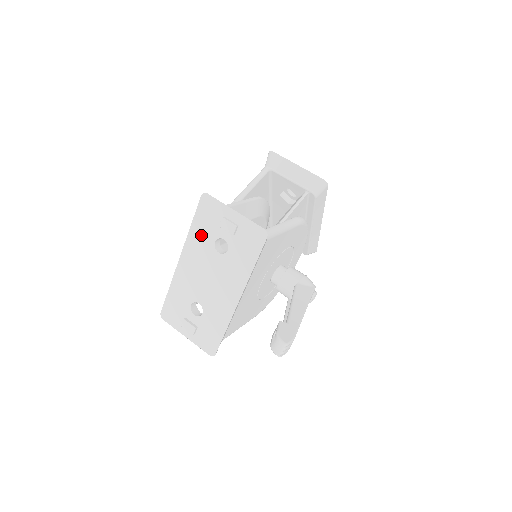
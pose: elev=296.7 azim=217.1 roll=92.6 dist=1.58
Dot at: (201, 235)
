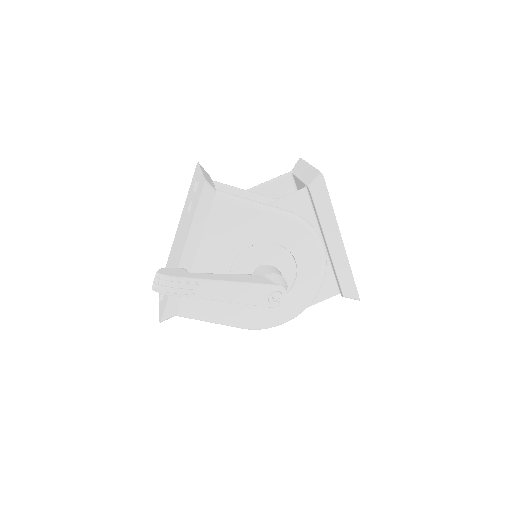
Dot at: (188, 201)
